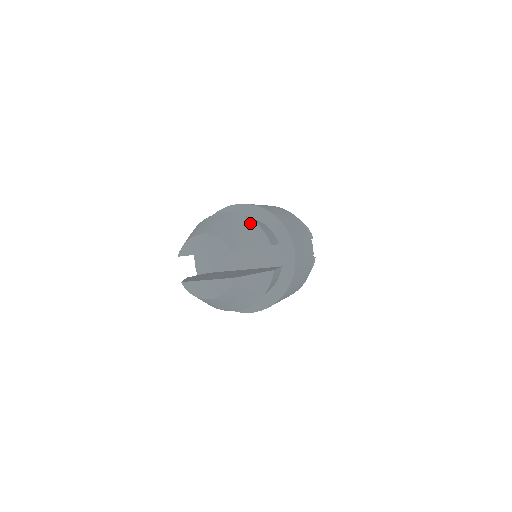
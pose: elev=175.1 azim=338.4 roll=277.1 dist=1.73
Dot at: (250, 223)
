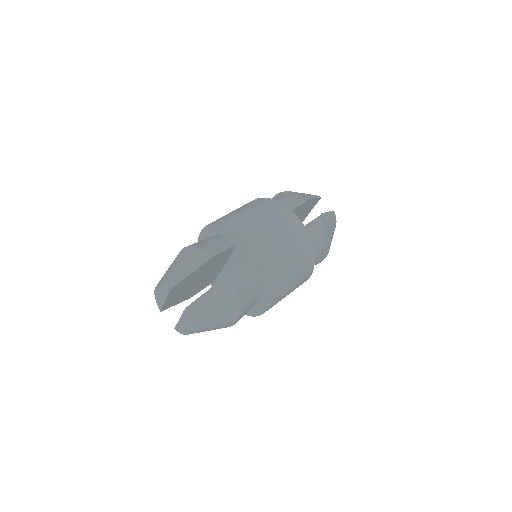
Dot at: (189, 251)
